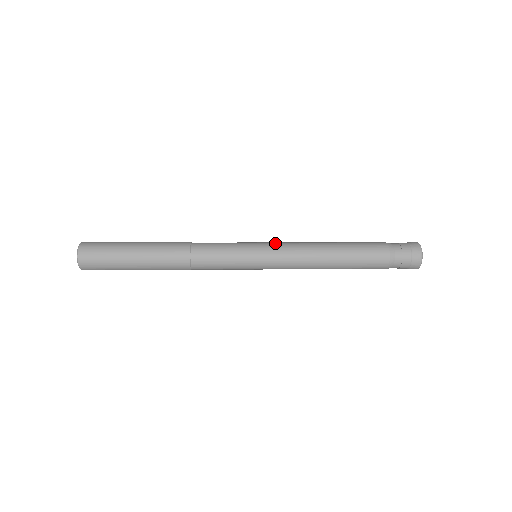
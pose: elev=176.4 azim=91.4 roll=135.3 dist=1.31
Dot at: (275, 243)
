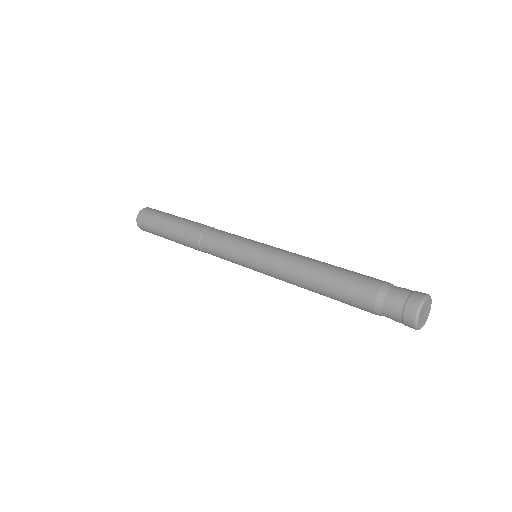
Dot at: (265, 254)
